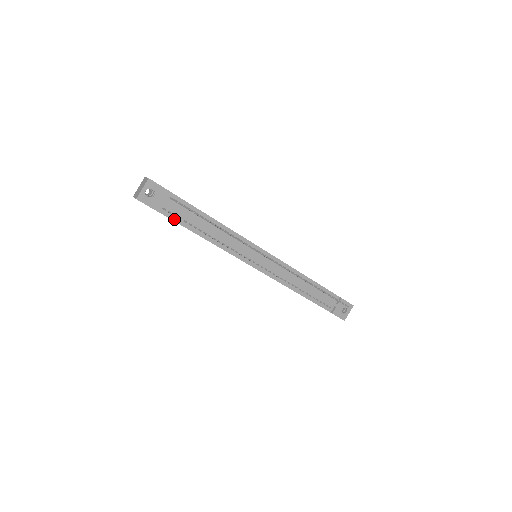
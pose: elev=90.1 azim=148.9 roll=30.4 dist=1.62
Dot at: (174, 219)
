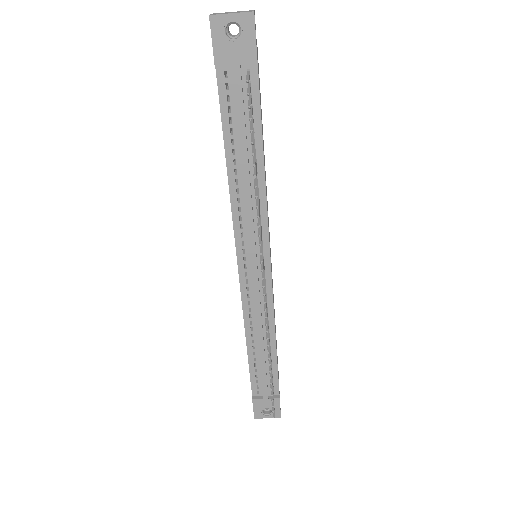
Dot at: (222, 101)
